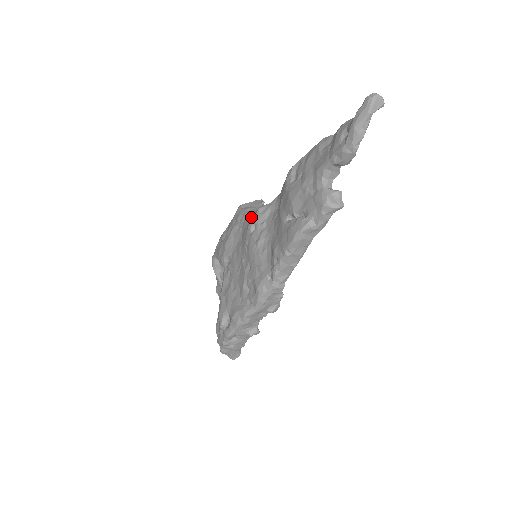
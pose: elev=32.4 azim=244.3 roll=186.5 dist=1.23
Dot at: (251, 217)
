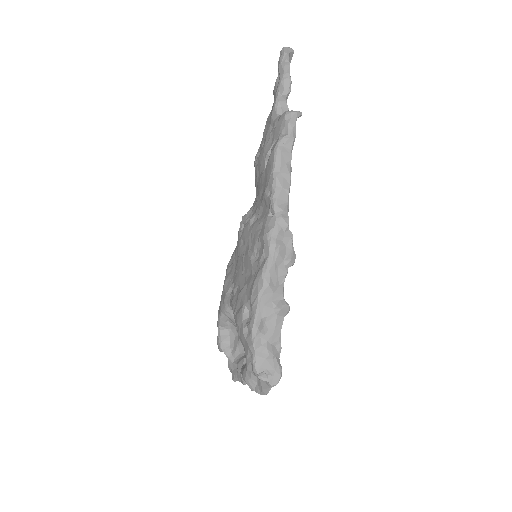
Dot at: occluded
